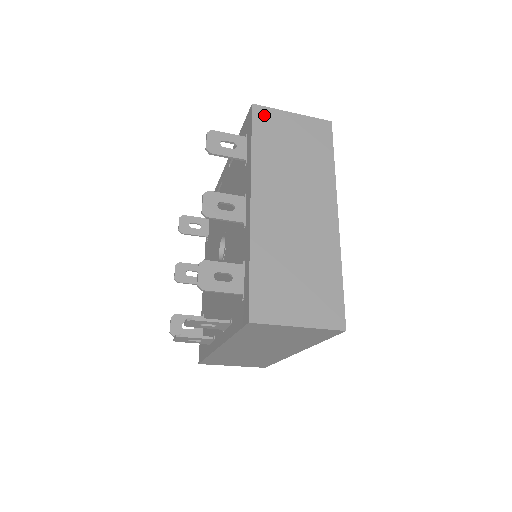
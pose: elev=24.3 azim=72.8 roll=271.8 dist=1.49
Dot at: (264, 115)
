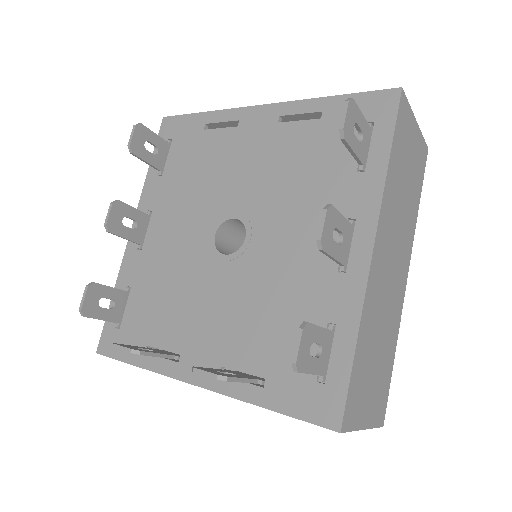
Dot at: (404, 112)
